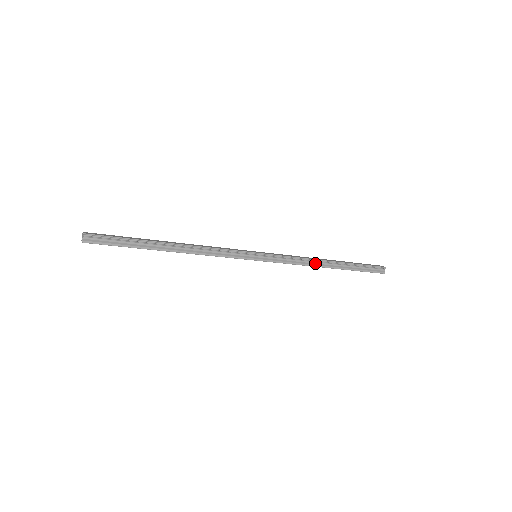
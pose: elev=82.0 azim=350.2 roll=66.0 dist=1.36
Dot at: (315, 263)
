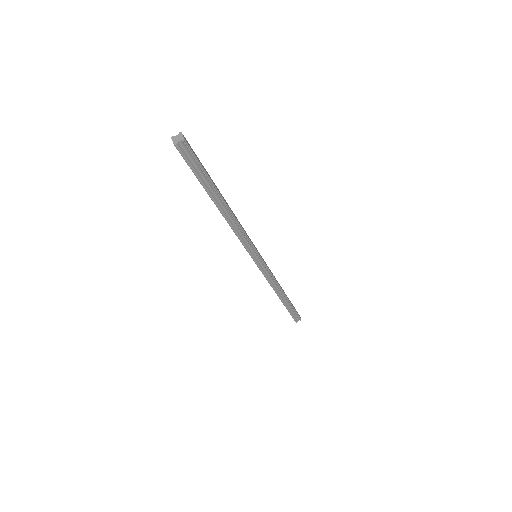
Dot at: (277, 288)
